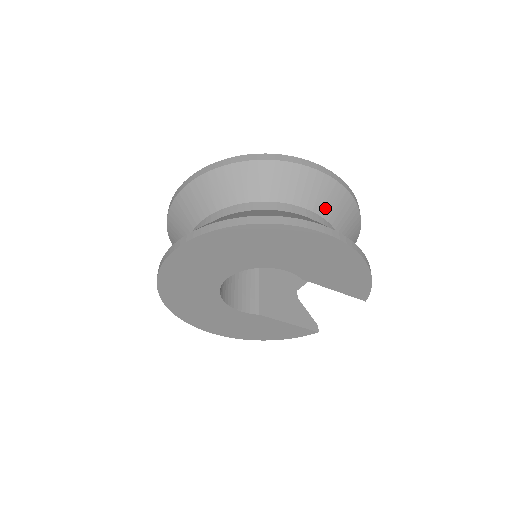
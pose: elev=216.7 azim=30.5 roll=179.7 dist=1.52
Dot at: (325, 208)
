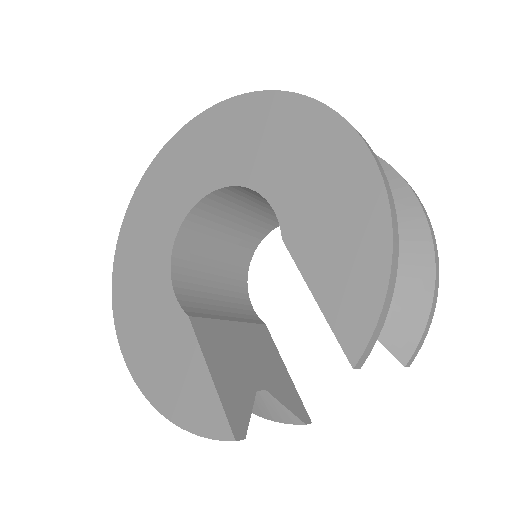
Dot at: occluded
